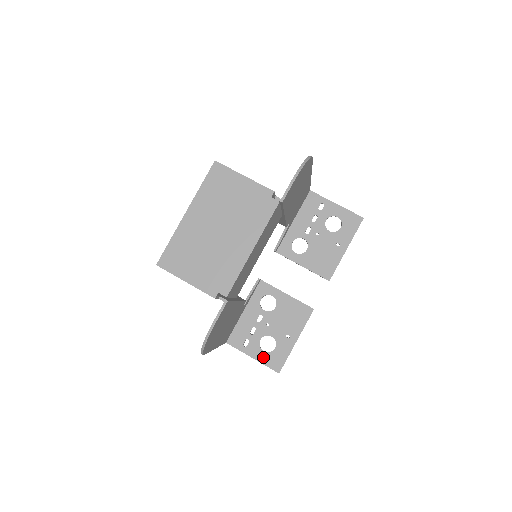
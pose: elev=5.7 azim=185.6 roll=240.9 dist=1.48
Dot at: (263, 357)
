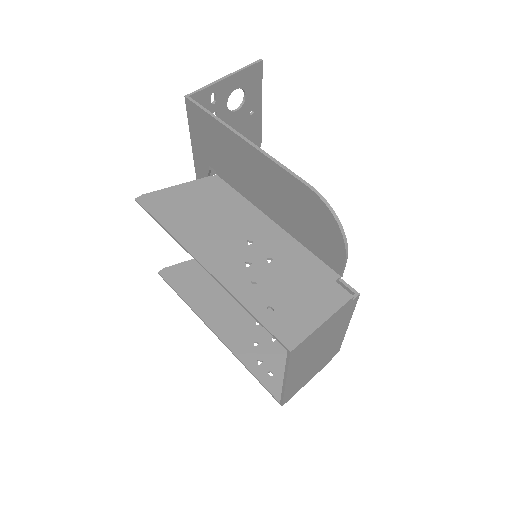
Dot at: occluded
